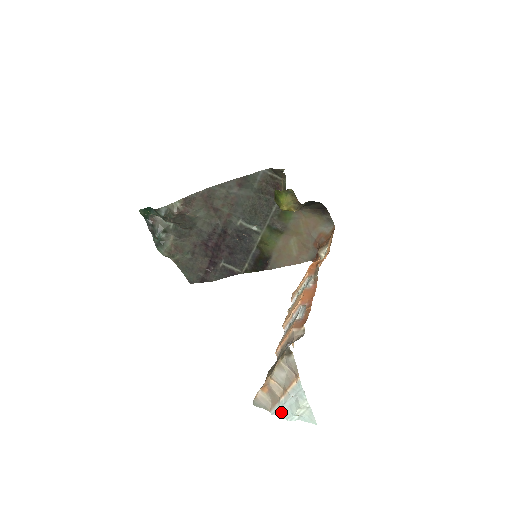
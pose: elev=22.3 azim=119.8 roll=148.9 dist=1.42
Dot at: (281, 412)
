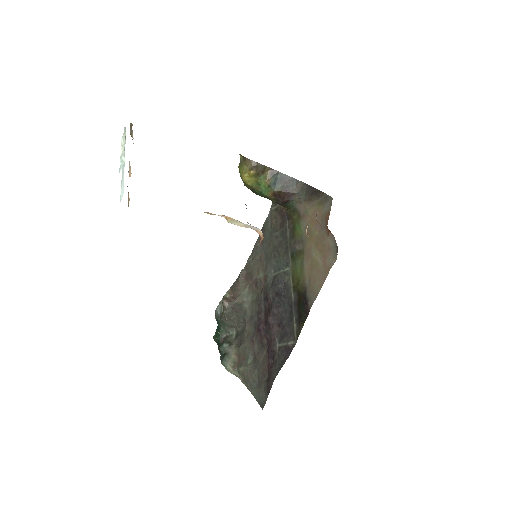
Dot at: (123, 187)
